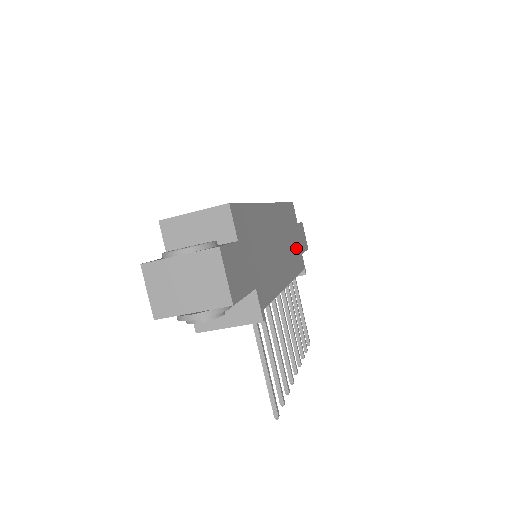
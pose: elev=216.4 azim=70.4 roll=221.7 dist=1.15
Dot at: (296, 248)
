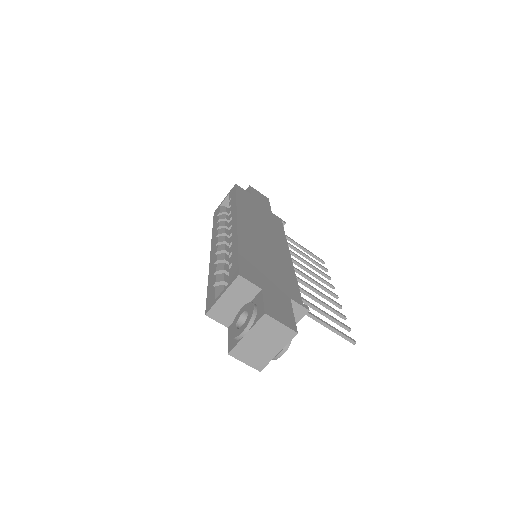
Dot at: (267, 217)
